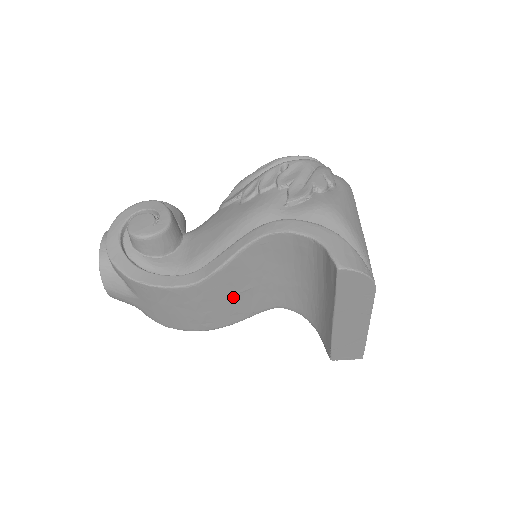
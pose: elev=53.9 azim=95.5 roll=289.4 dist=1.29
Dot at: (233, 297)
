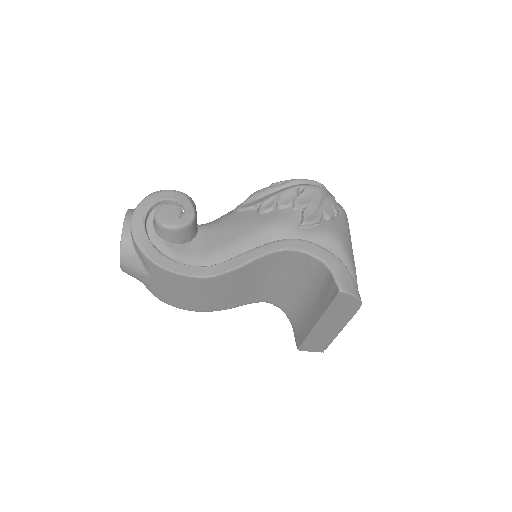
Dot at: (235, 290)
